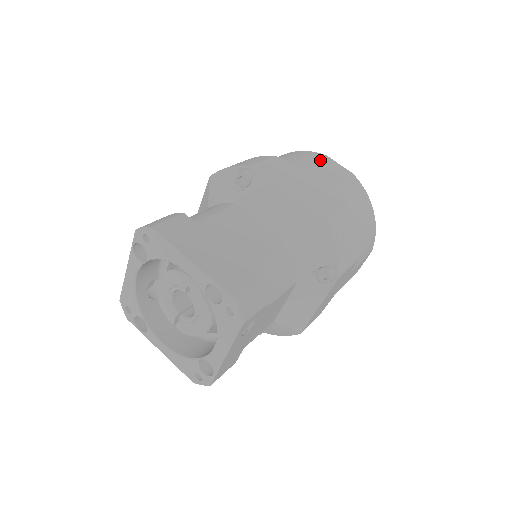
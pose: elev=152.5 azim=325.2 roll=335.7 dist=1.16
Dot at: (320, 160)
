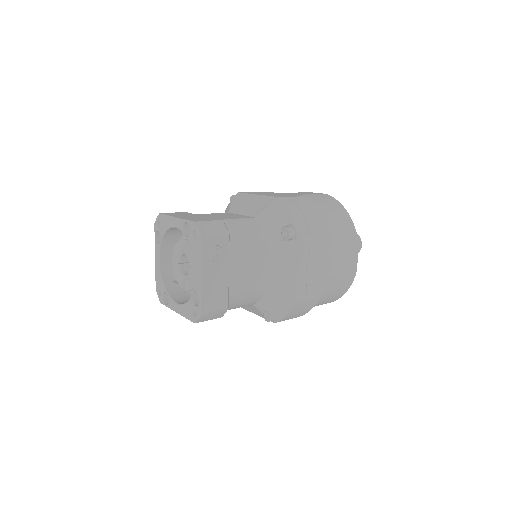
Dot at: (301, 192)
